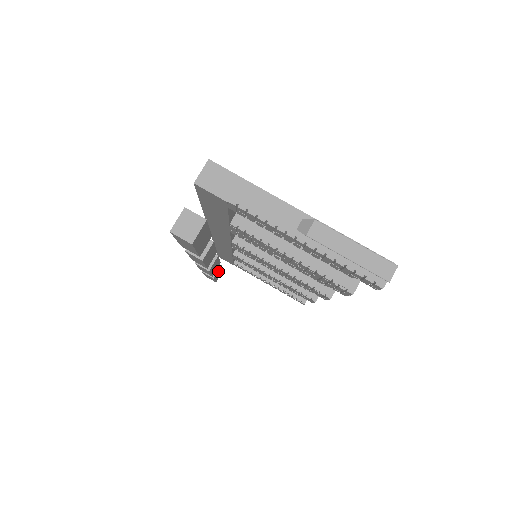
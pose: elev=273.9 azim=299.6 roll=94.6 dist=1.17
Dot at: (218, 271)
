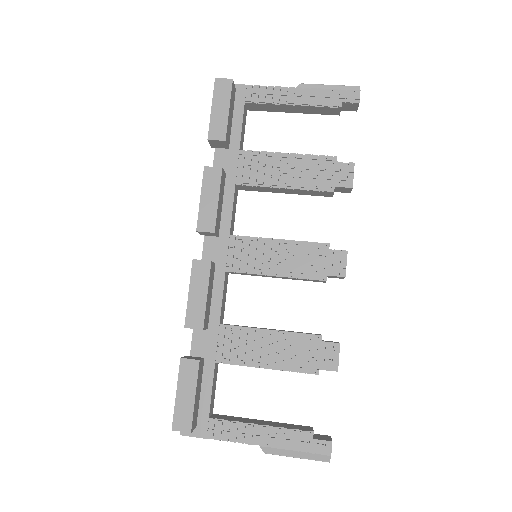
Dot at: (200, 369)
